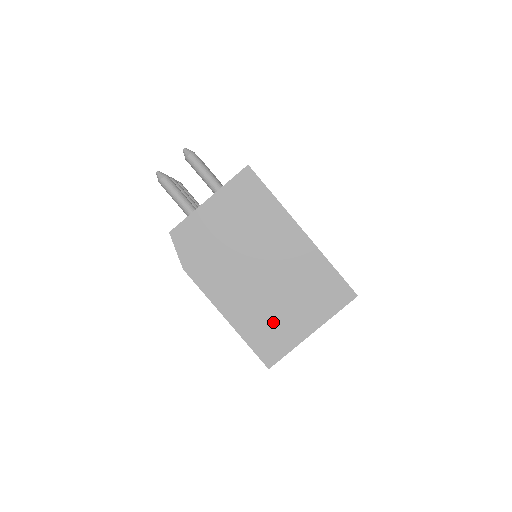
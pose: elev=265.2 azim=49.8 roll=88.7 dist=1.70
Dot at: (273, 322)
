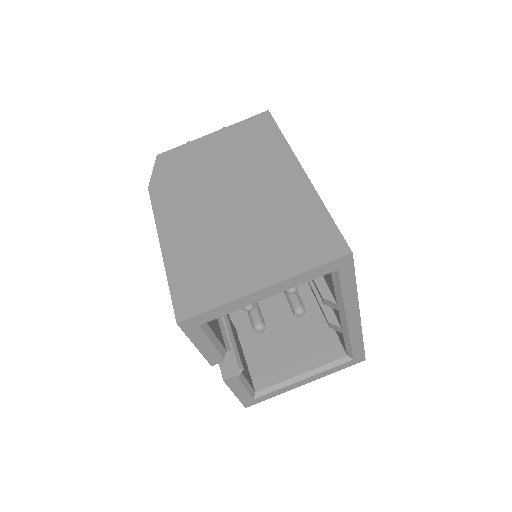
Dot at: (216, 262)
